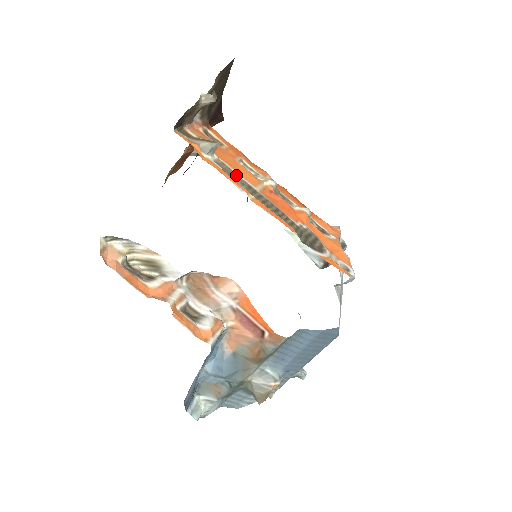
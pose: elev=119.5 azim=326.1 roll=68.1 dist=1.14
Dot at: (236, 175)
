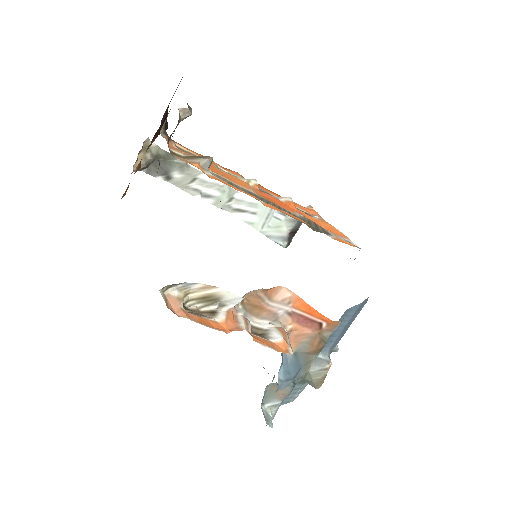
Dot at: (234, 184)
